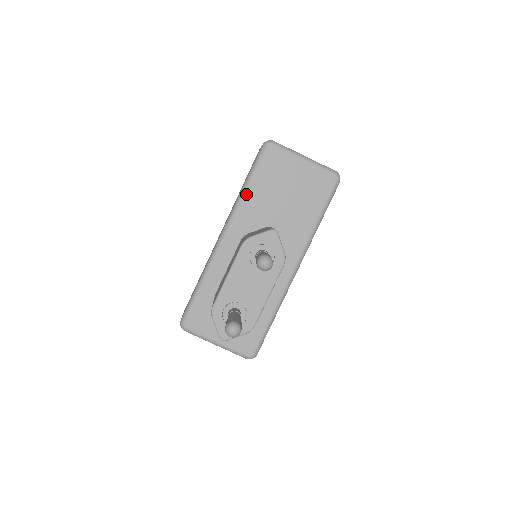
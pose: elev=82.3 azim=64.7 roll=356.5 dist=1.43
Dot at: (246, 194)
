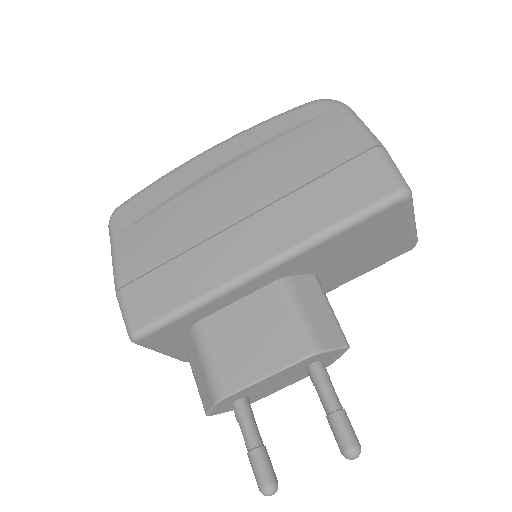
Dot at: (328, 241)
